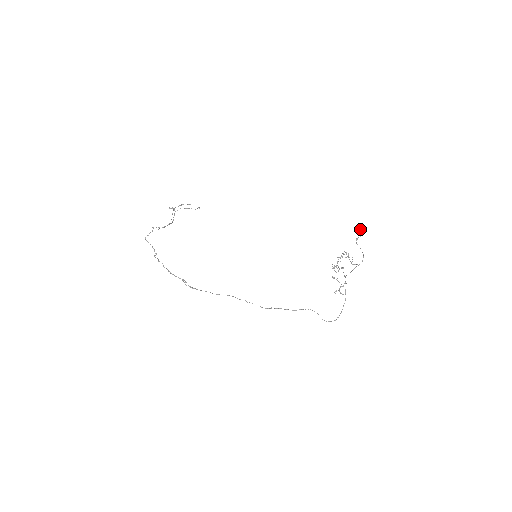
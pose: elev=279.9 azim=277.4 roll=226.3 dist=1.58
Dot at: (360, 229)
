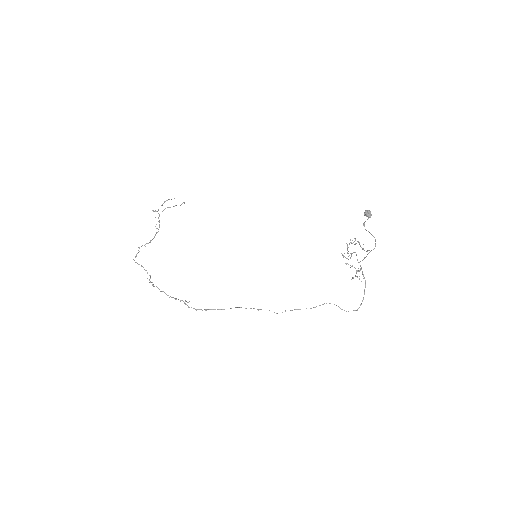
Dot at: (365, 210)
